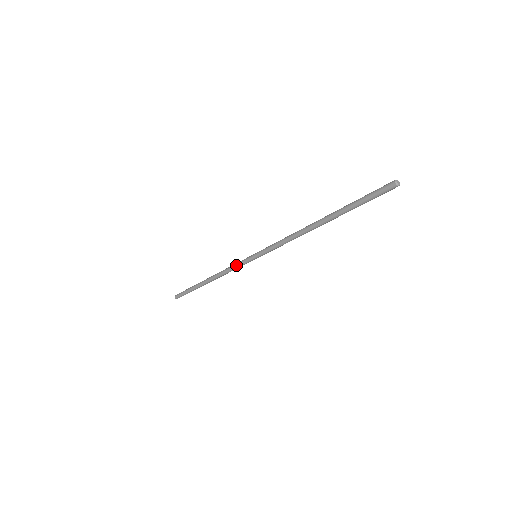
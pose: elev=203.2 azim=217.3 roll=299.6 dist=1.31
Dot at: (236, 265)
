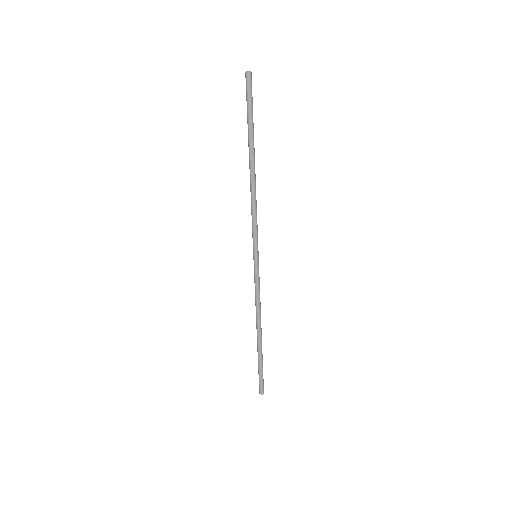
Dot at: occluded
